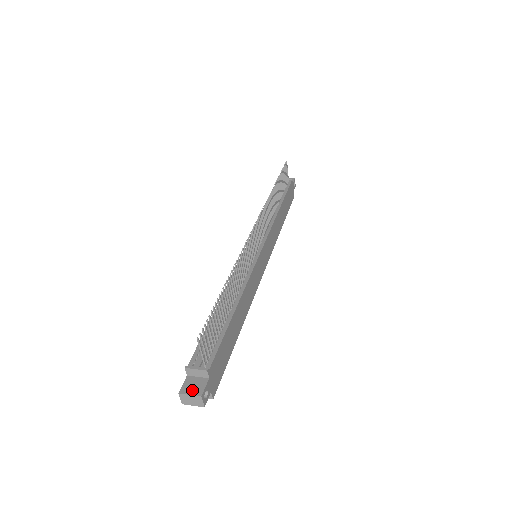
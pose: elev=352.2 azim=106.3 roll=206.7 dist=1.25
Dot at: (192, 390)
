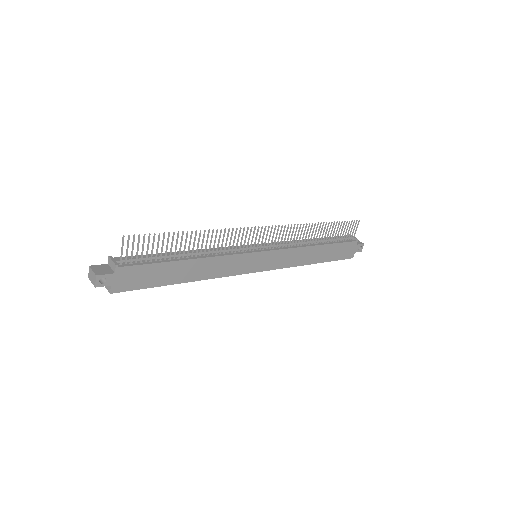
Dot at: (97, 270)
